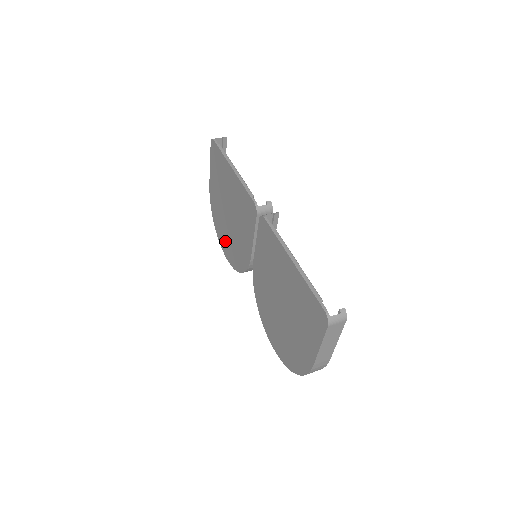
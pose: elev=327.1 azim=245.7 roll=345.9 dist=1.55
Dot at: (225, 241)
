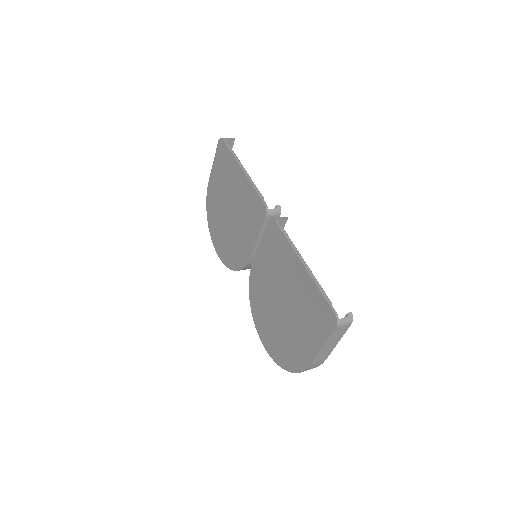
Dot at: (219, 238)
